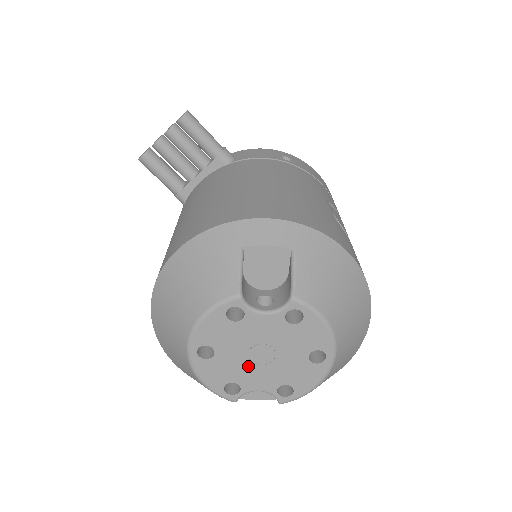
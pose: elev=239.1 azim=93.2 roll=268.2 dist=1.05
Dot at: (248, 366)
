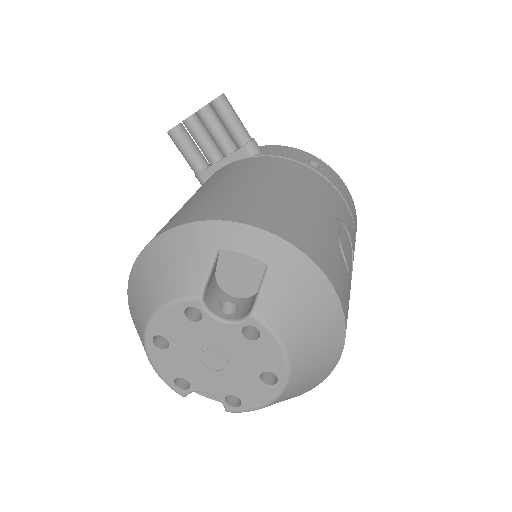
Dot at: (200, 367)
